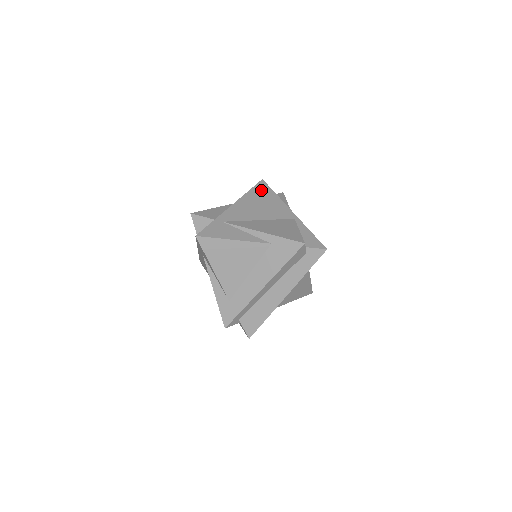
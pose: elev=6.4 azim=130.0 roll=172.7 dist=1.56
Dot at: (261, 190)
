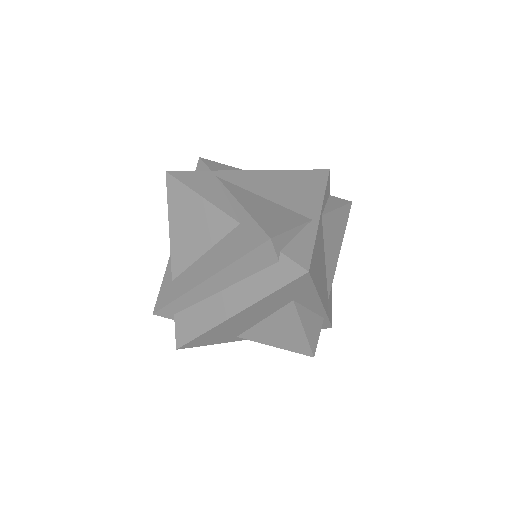
Dot at: (311, 176)
